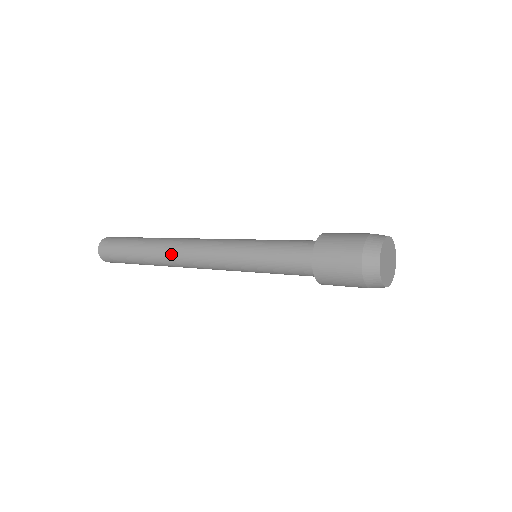
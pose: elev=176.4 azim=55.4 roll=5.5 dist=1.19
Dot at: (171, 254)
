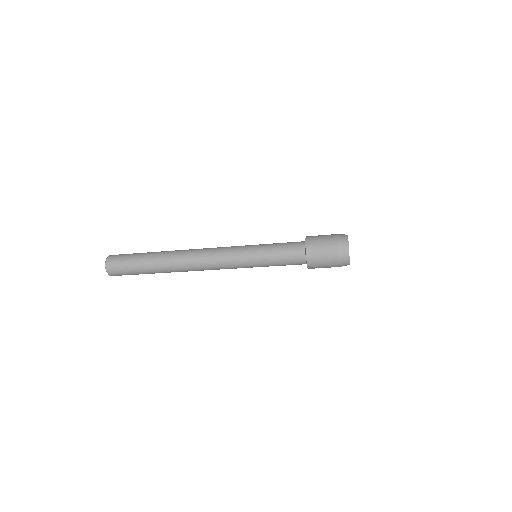
Dot at: (187, 252)
